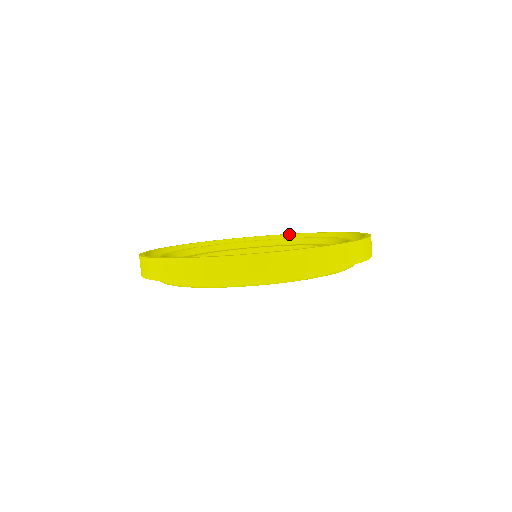
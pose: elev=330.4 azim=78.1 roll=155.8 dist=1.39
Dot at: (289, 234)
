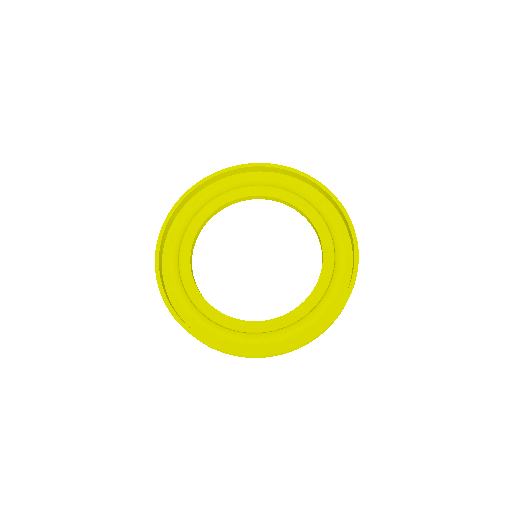
Dot at: (272, 167)
